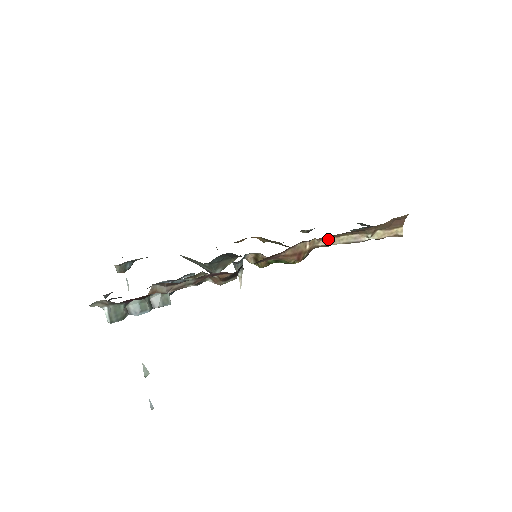
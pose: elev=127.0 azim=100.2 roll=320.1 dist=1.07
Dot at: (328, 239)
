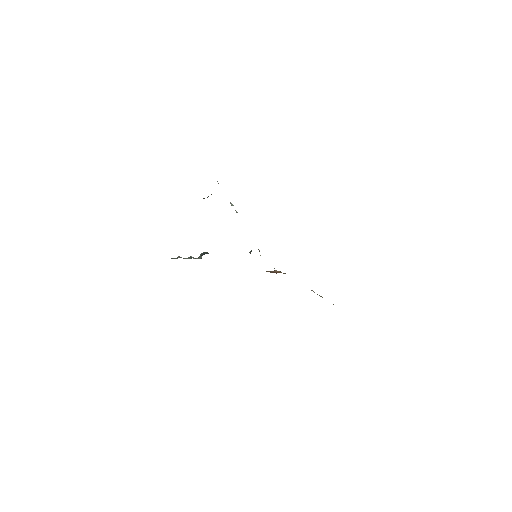
Dot at: occluded
